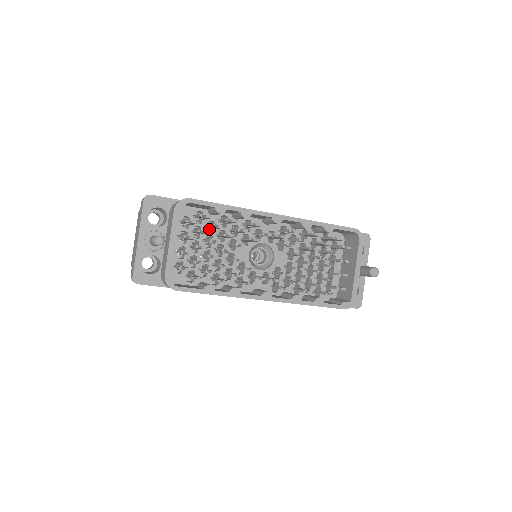
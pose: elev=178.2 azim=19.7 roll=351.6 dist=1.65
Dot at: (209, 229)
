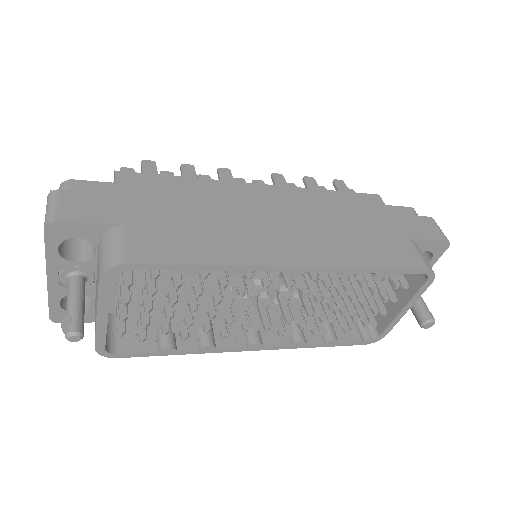
Dot at: occluded
